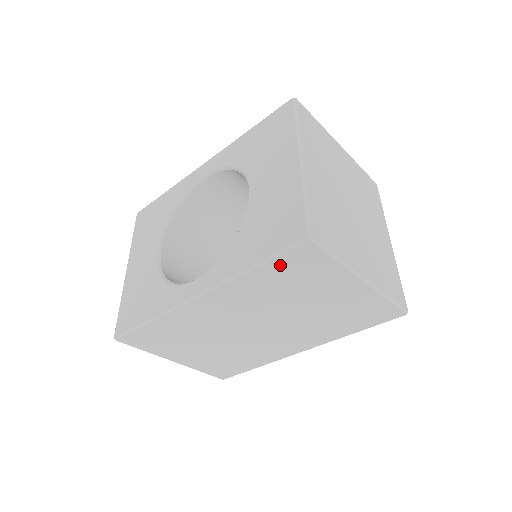
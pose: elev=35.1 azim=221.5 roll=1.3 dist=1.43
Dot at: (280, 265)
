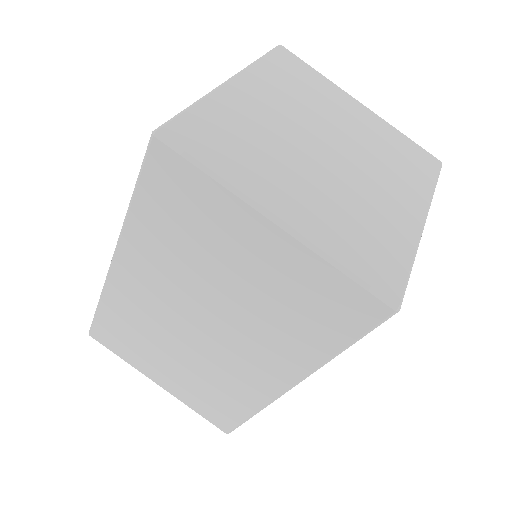
Dot at: (153, 193)
